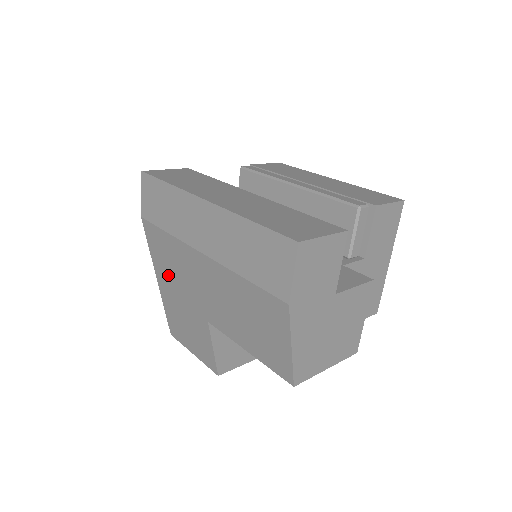
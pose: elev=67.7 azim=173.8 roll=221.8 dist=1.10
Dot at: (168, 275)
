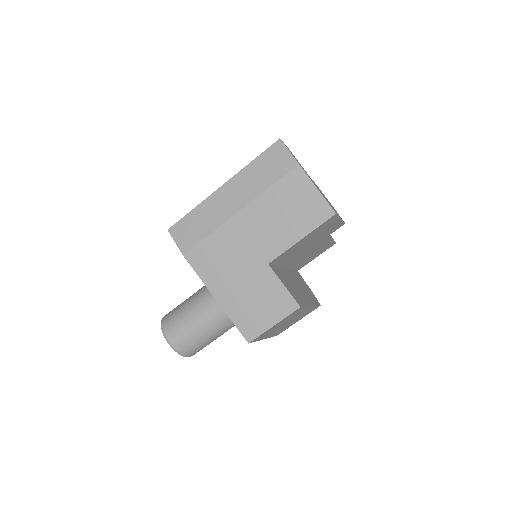
Dot at: (223, 275)
